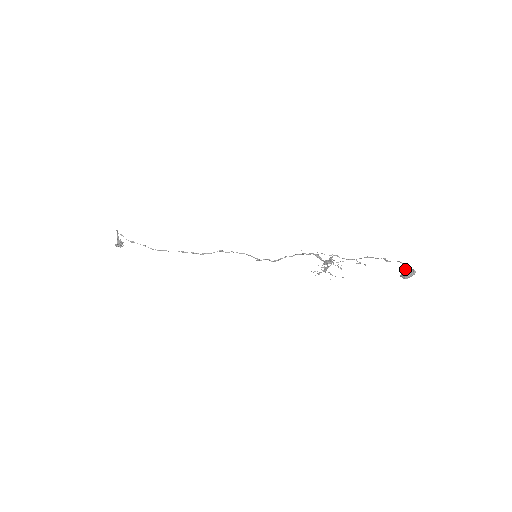
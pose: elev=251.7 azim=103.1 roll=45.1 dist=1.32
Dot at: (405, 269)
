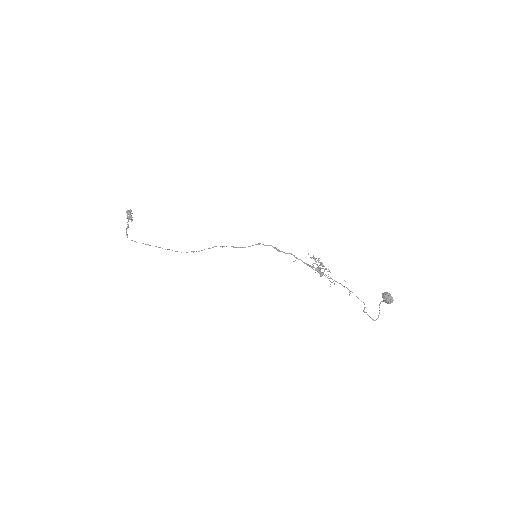
Dot at: (384, 298)
